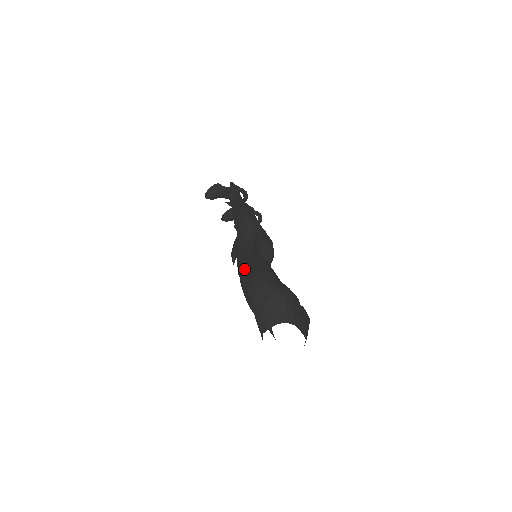
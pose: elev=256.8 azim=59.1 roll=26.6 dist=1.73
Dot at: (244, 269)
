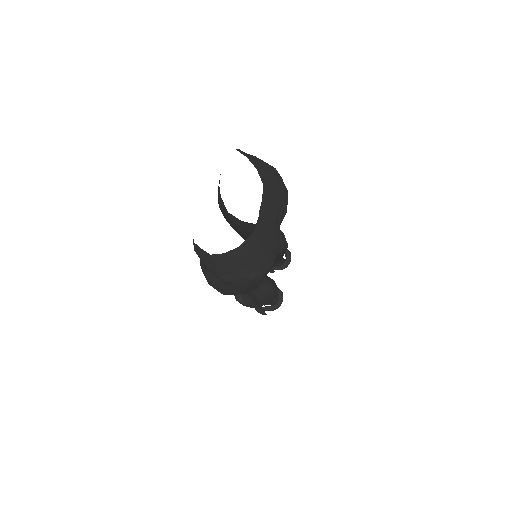
Dot at: occluded
